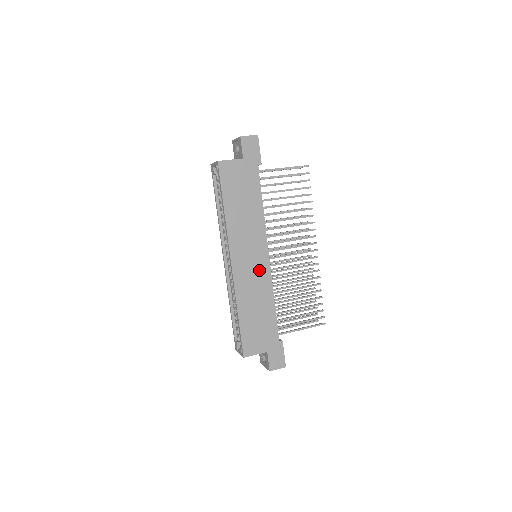
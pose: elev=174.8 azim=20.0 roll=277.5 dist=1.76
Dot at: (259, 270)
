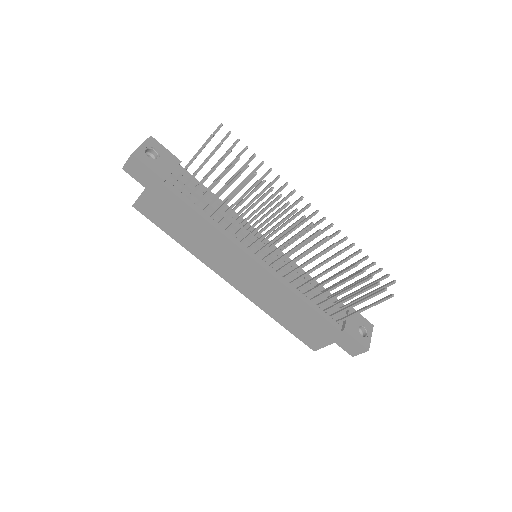
Dot at: (260, 279)
